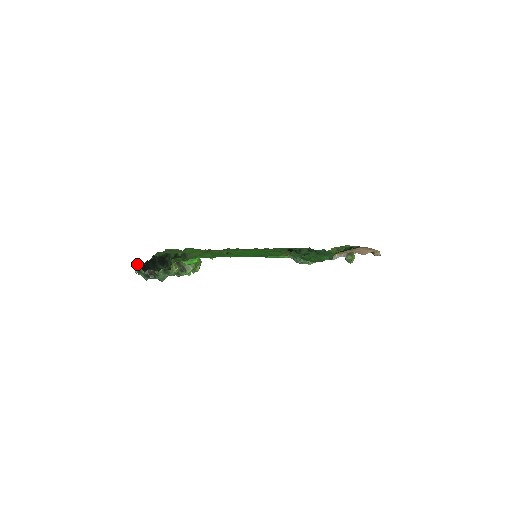
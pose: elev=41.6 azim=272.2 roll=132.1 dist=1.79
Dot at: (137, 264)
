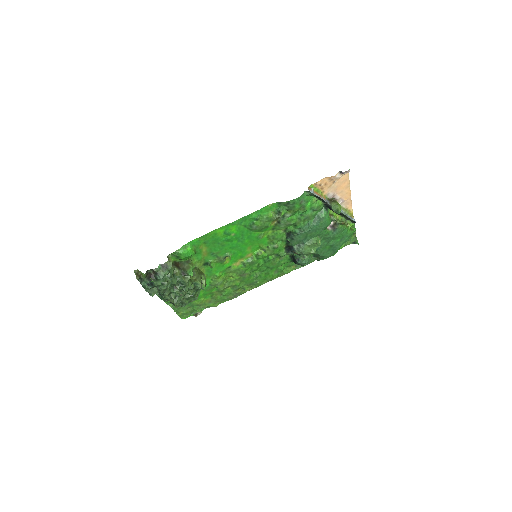
Dot at: (137, 271)
